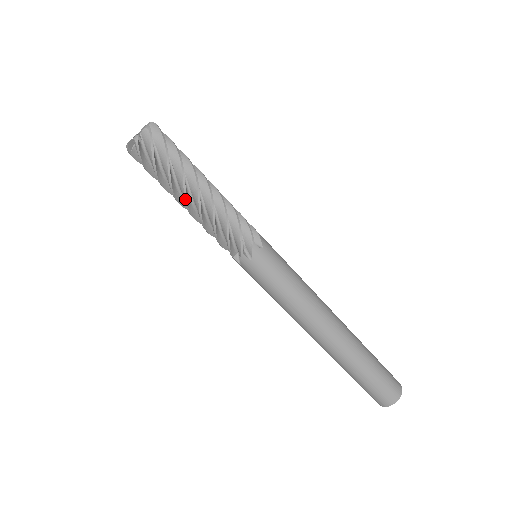
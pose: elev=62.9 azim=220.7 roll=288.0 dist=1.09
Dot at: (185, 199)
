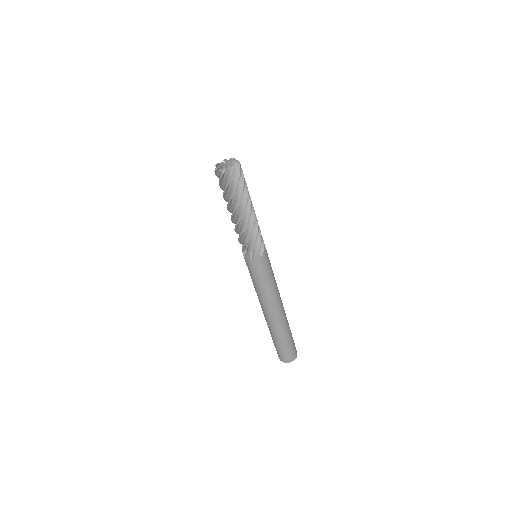
Dot at: (243, 212)
